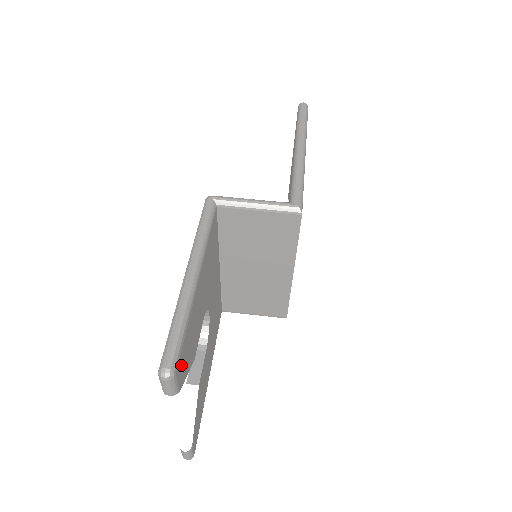
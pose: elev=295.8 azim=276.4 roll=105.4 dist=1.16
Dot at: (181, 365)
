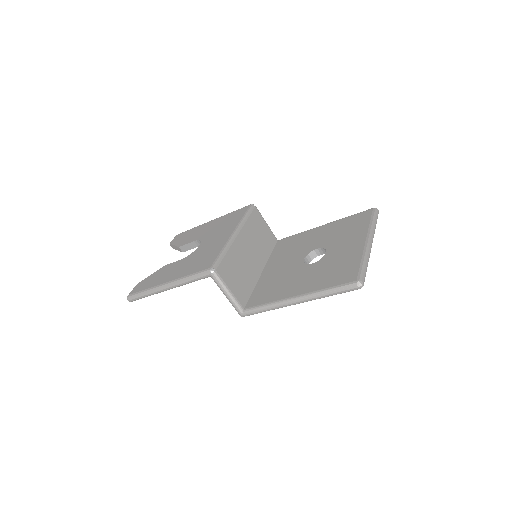
Dot at: occluded
